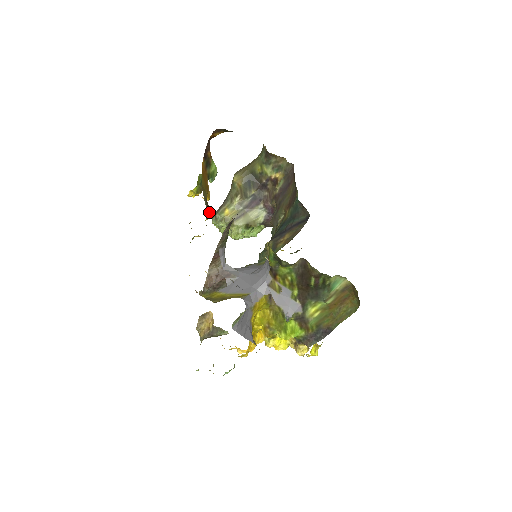
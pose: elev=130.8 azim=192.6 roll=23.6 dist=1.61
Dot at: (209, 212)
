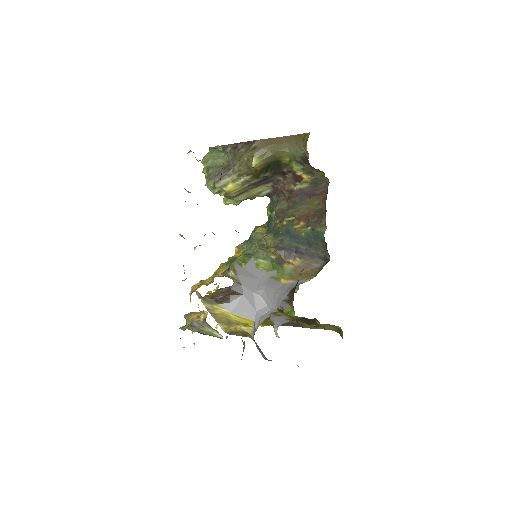
Dot at: occluded
